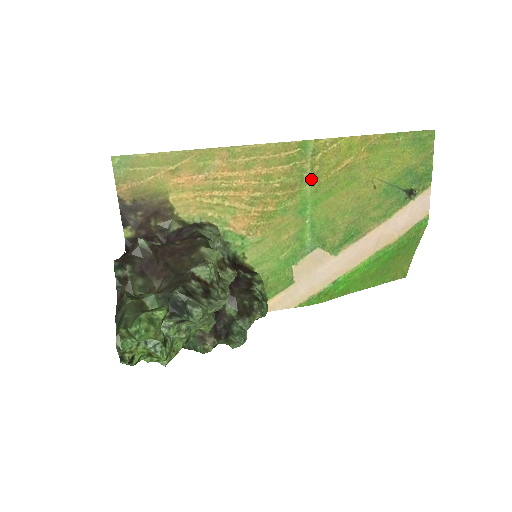
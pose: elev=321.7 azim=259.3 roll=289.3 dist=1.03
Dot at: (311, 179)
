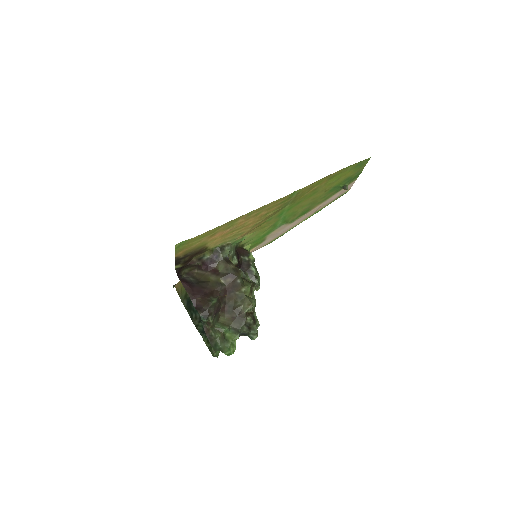
Dot at: (291, 202)
